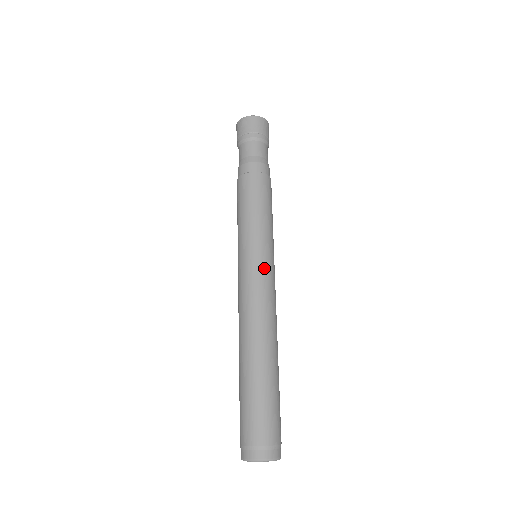
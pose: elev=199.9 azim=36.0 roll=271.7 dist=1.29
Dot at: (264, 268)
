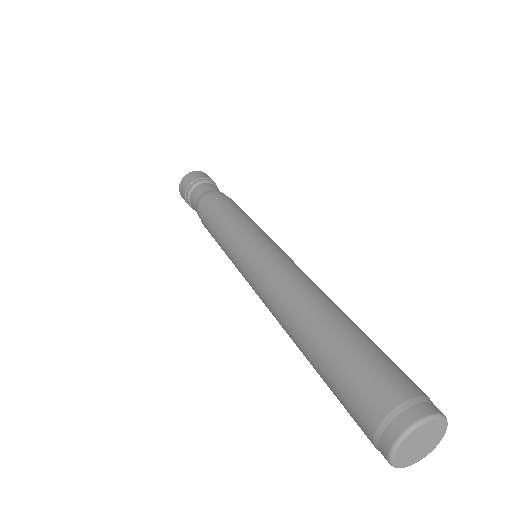
Dot at: (270, 246)
